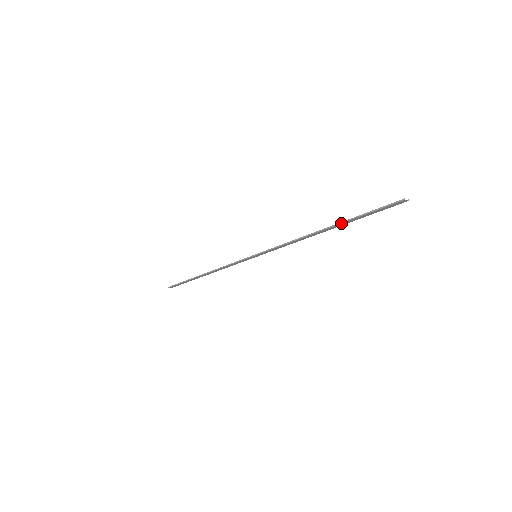
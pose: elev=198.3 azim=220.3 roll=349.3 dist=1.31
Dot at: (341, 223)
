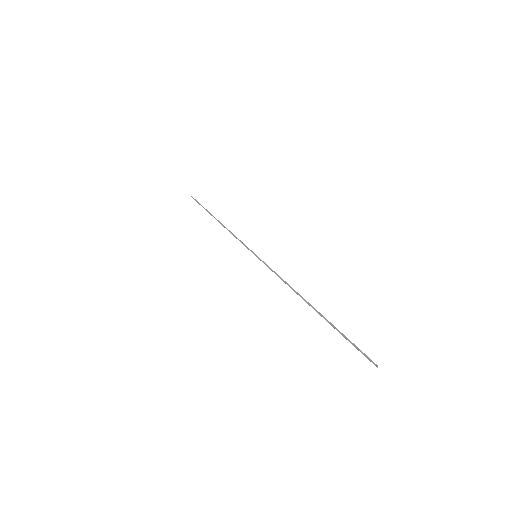
Dot at: (322, 316)
